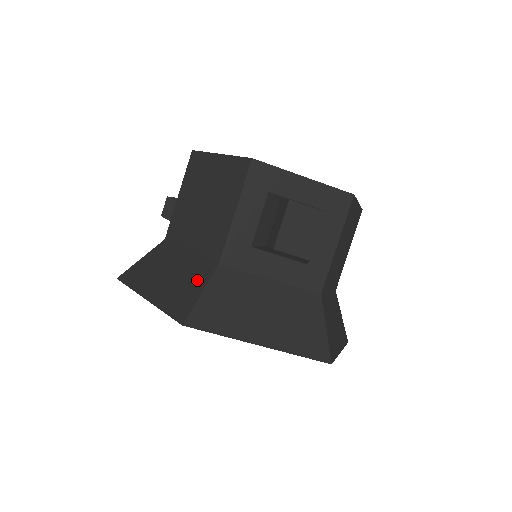
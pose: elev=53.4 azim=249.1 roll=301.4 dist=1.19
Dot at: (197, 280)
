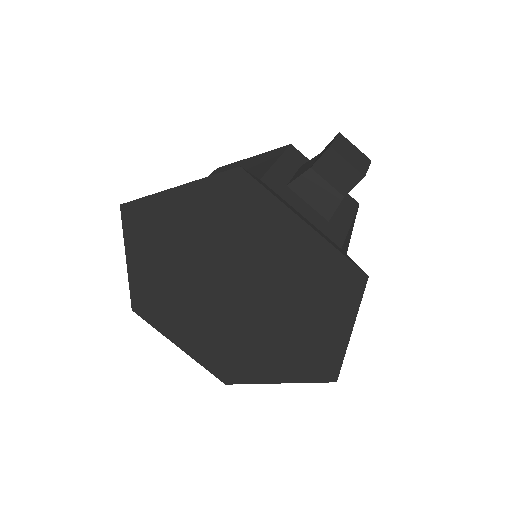
Dot at: occluded
